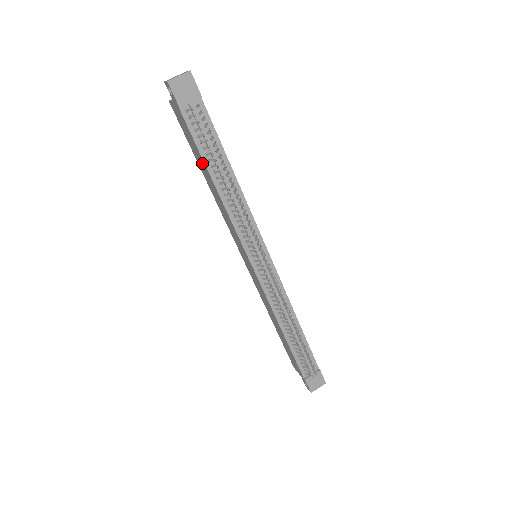
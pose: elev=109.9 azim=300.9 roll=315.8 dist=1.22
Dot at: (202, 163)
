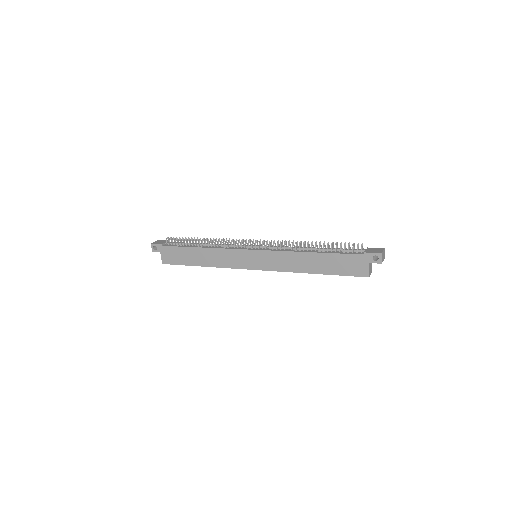
Dot at: (190, 253)
